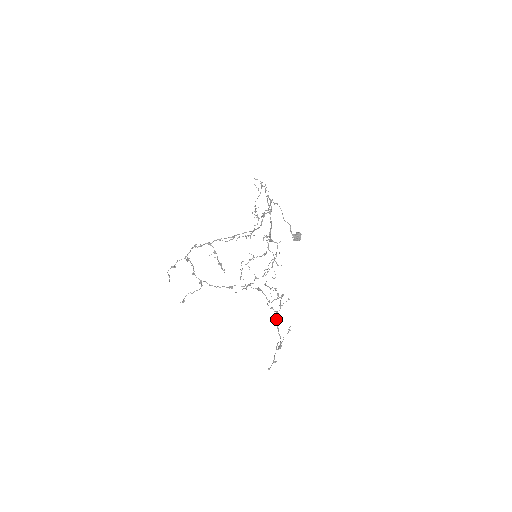
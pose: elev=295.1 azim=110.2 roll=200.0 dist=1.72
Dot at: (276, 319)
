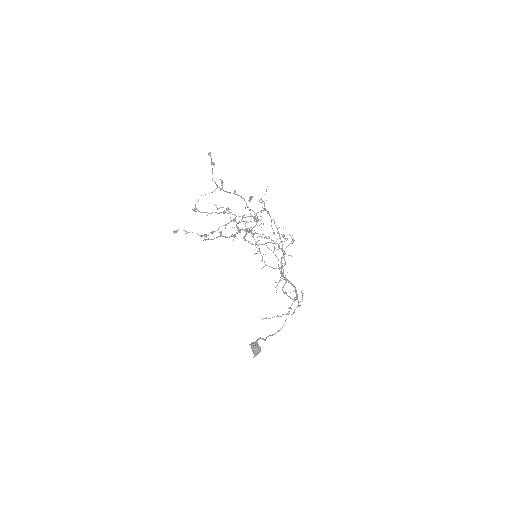
Dot at: occluded
